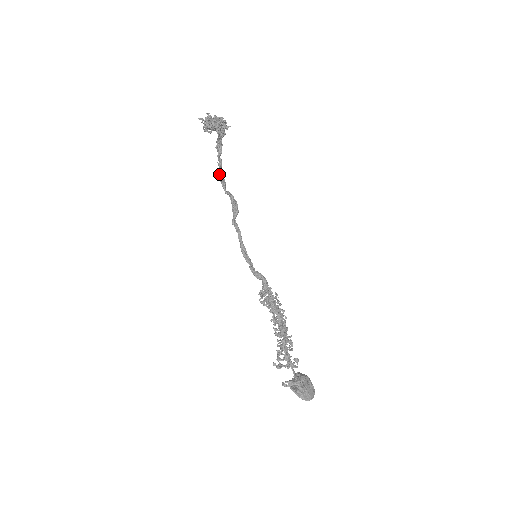
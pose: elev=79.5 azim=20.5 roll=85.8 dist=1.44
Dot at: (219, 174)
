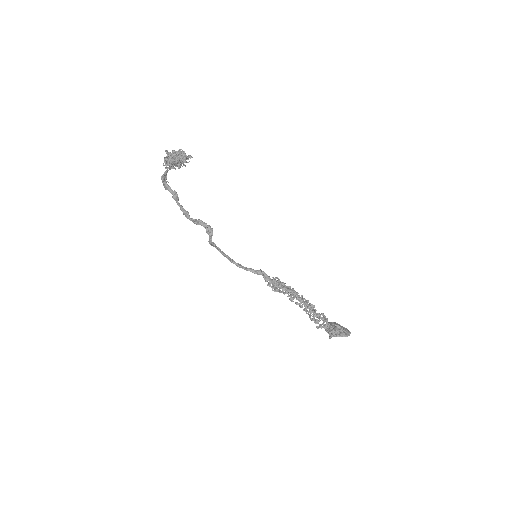
Dot at: (179, 206)
